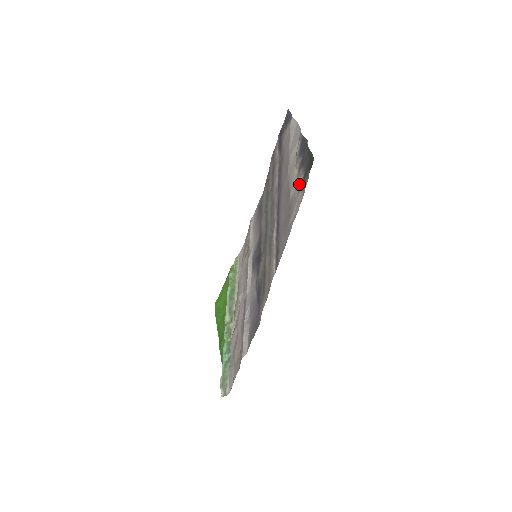
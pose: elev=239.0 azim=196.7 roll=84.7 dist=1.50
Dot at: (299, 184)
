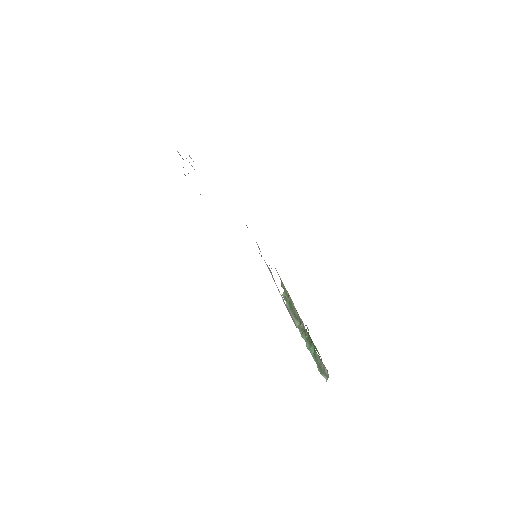
Dot at: occluded
